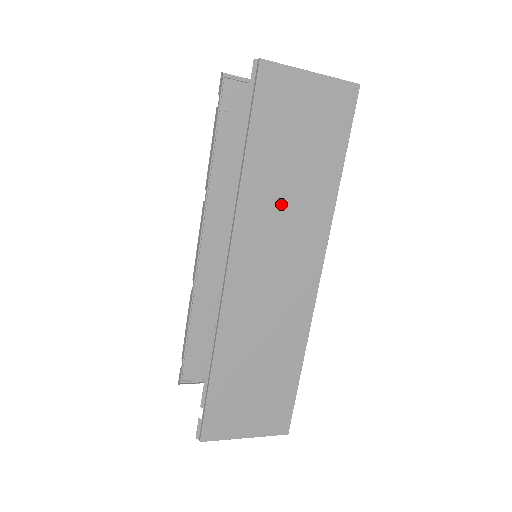
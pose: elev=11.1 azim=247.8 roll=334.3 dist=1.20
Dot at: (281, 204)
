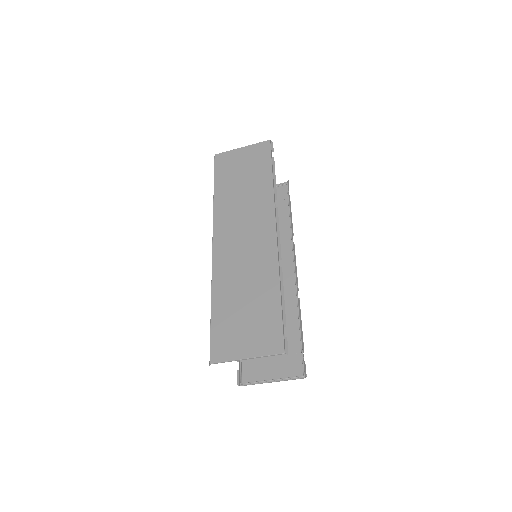
Dot at: (239, 203)
